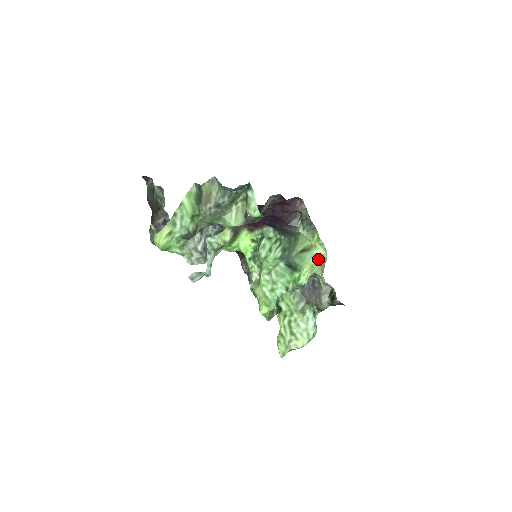
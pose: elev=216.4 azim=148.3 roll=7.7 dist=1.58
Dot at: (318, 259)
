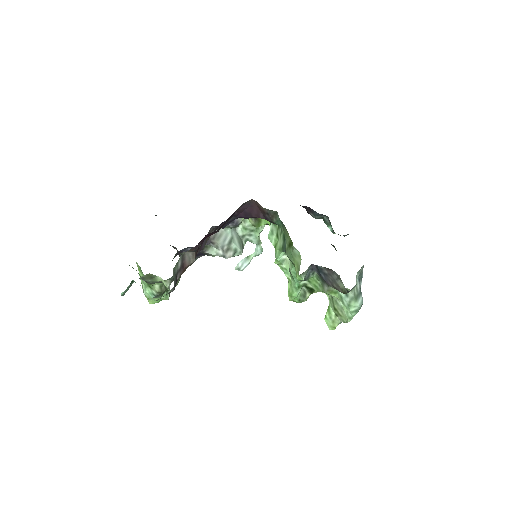
Dot at: (298, 259)
